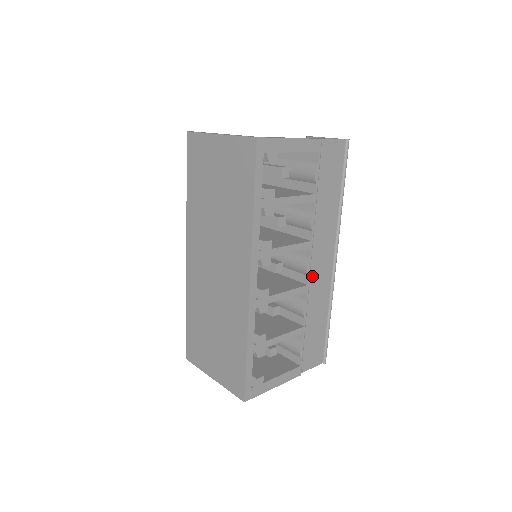
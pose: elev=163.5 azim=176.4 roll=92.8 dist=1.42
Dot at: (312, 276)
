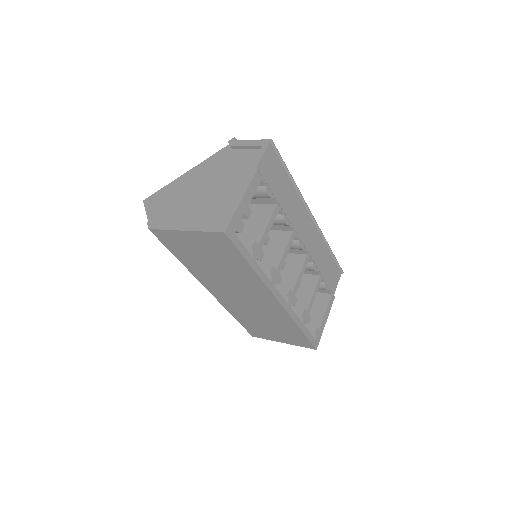
Dot at: (306, 245)
